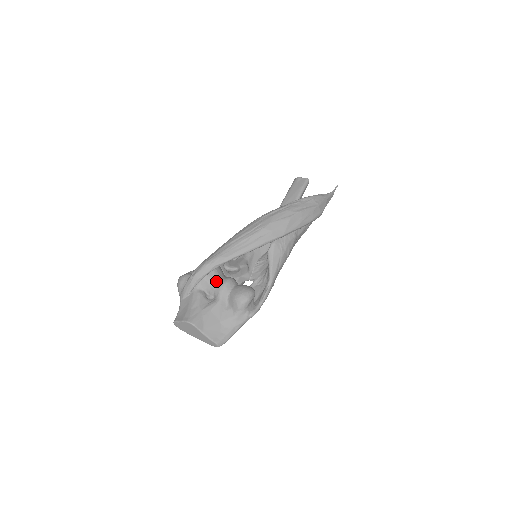
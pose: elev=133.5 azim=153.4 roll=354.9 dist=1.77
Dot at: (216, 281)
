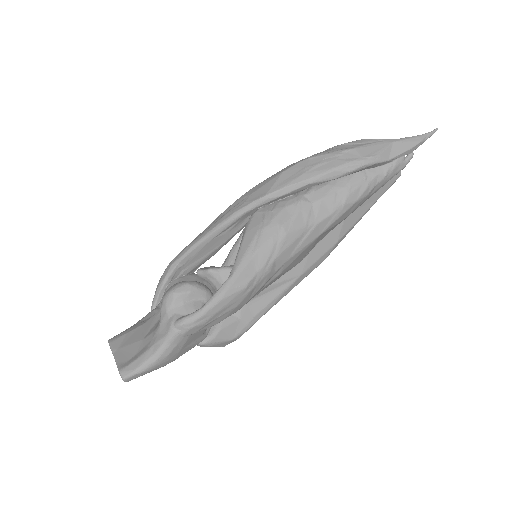
Dot at: occluded
